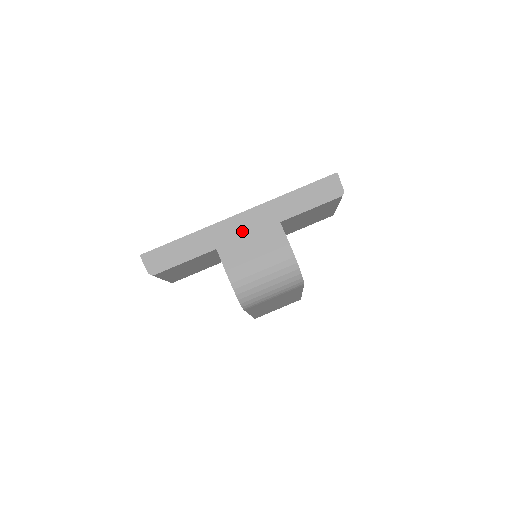
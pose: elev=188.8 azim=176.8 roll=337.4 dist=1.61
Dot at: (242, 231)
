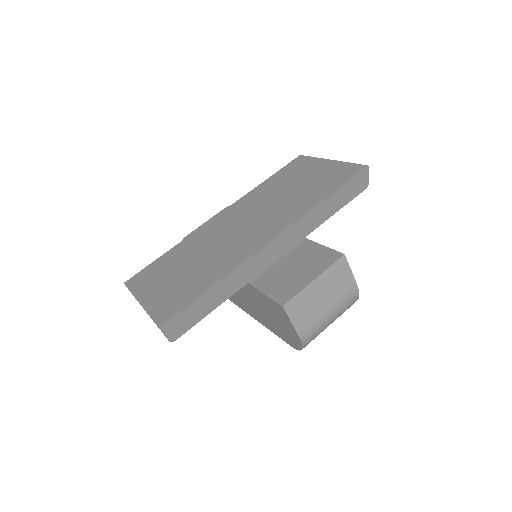
Dot at: (312, 284)
